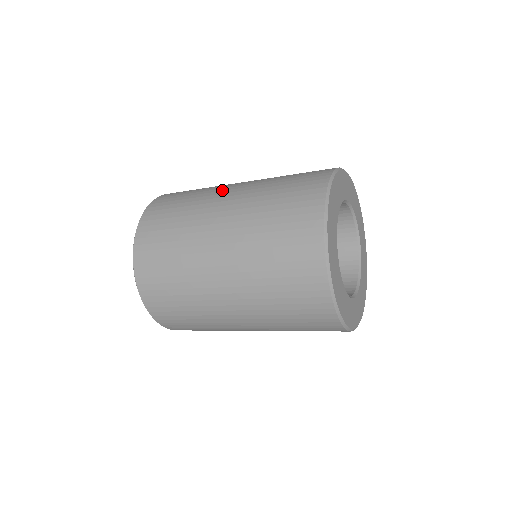
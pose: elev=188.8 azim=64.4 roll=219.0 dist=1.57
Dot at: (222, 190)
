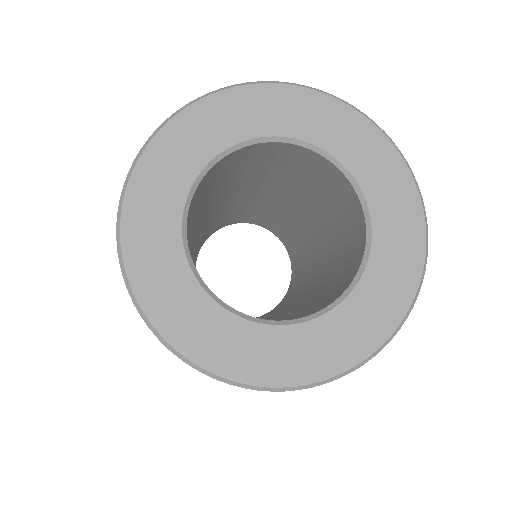
Dot at: occluded
